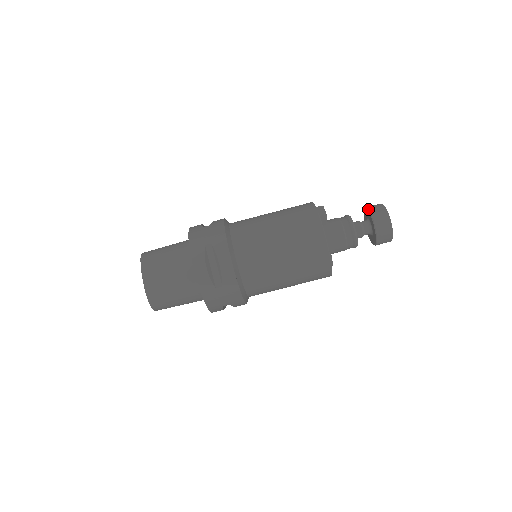
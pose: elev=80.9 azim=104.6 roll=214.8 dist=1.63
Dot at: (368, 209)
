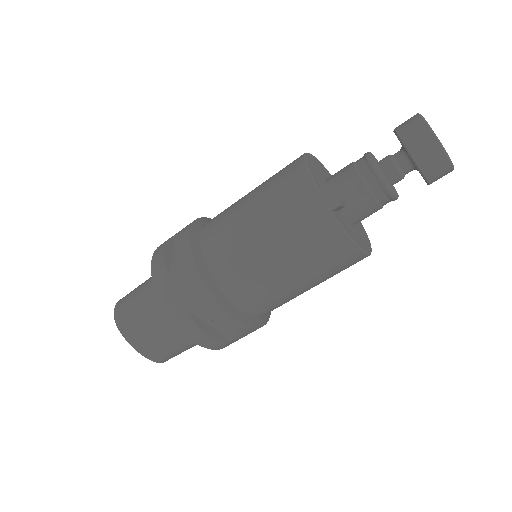
Dot at: (404, 146)
